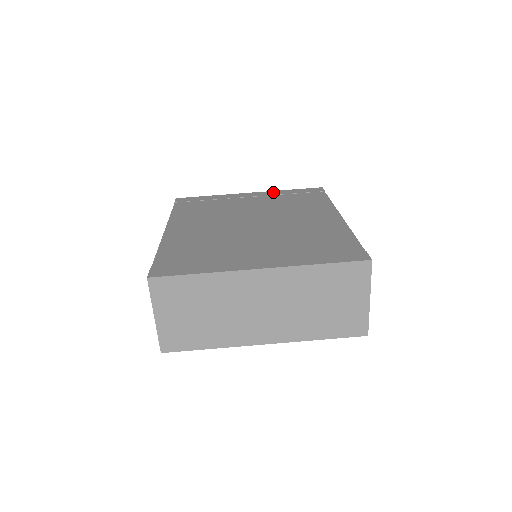
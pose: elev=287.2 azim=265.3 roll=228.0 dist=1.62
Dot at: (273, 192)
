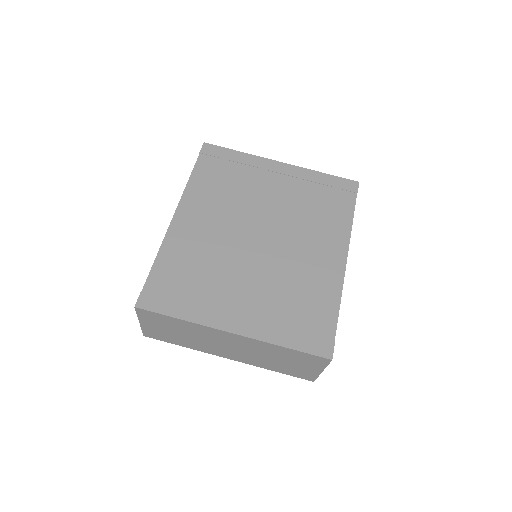
Dot at: (305, 172)
